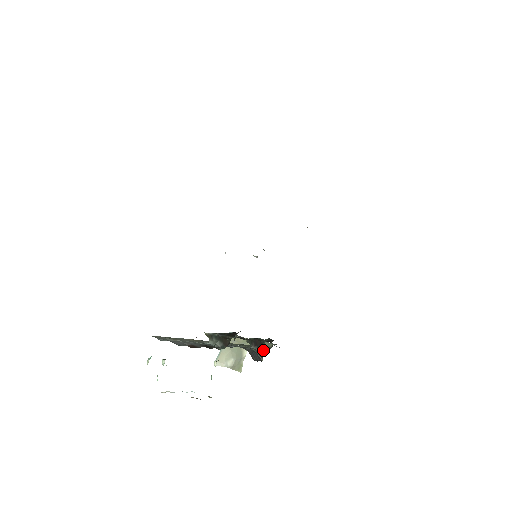
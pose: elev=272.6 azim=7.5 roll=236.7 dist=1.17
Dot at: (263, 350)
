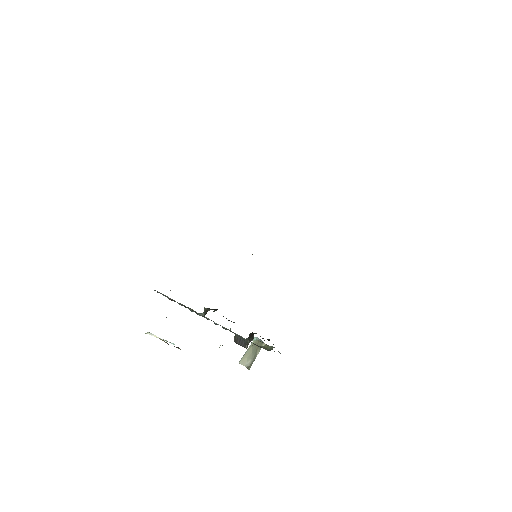
Dot at: occluded
